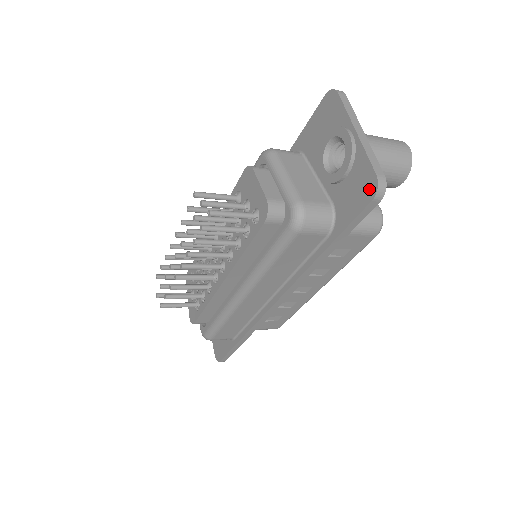
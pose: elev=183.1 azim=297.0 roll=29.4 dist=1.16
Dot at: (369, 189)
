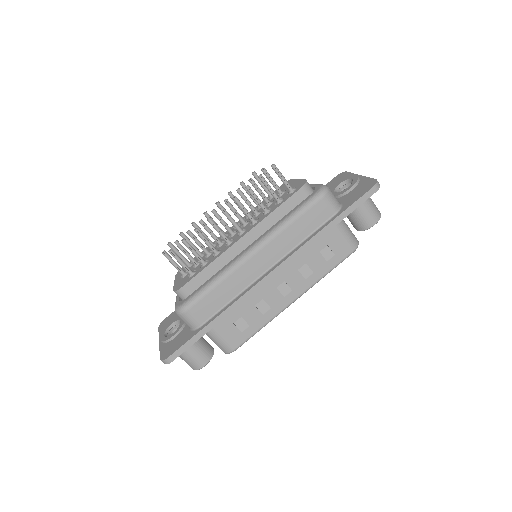
Dot at: (370, 185)
